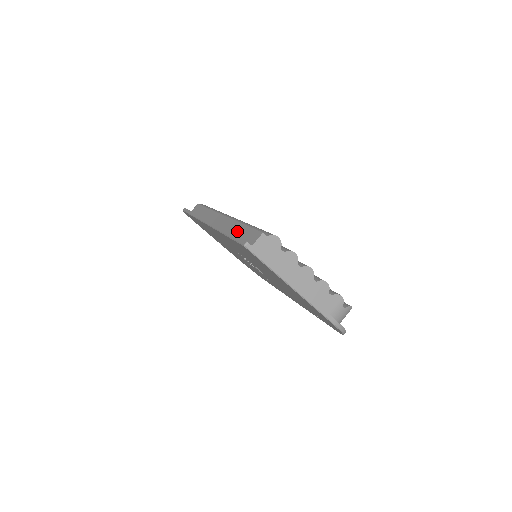
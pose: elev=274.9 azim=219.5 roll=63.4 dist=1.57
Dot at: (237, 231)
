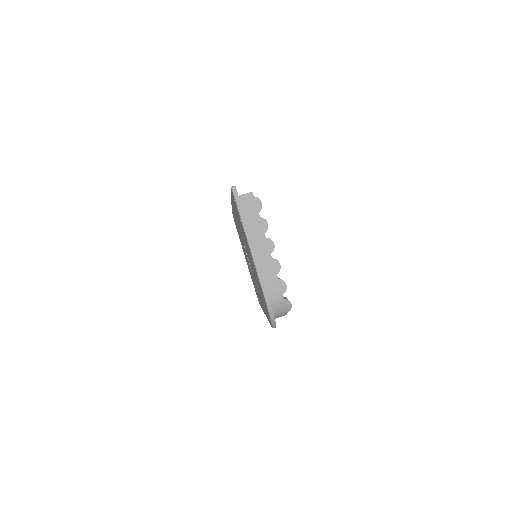
Dot at: occluded
